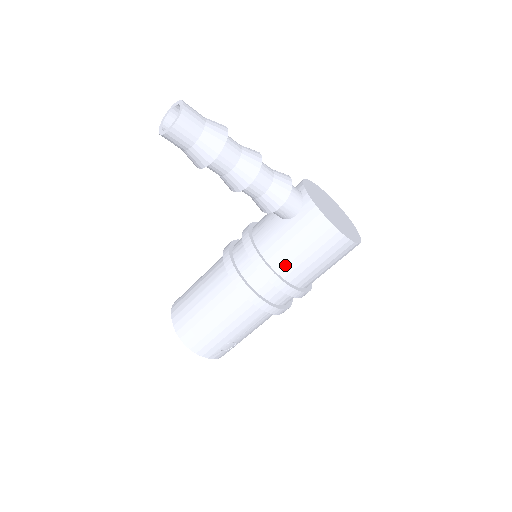
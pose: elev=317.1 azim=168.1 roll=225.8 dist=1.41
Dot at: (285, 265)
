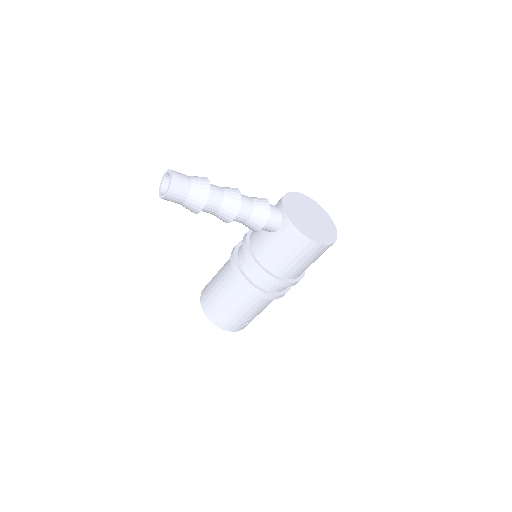
Dot at: (275, 266)
